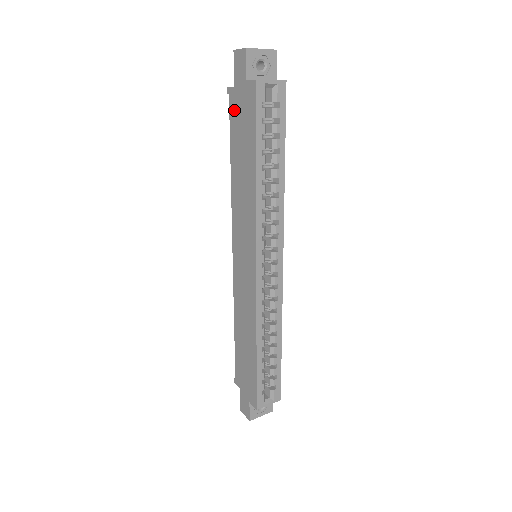
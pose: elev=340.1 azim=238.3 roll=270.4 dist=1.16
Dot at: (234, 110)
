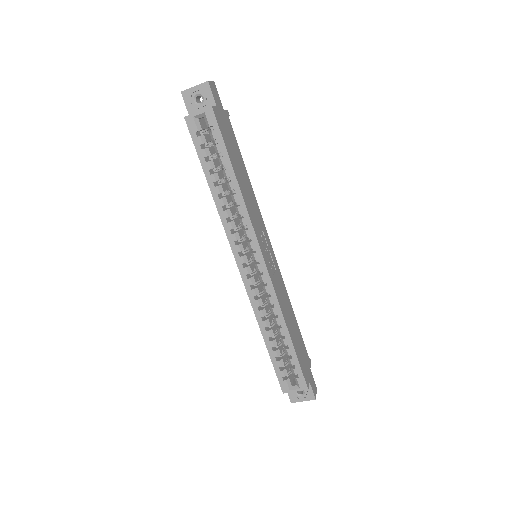
Dot at: occluded
